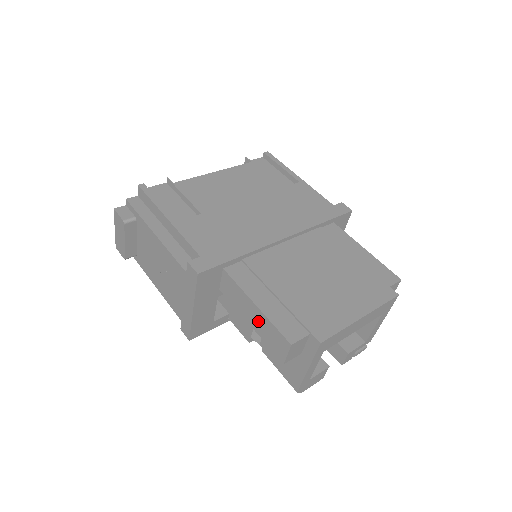
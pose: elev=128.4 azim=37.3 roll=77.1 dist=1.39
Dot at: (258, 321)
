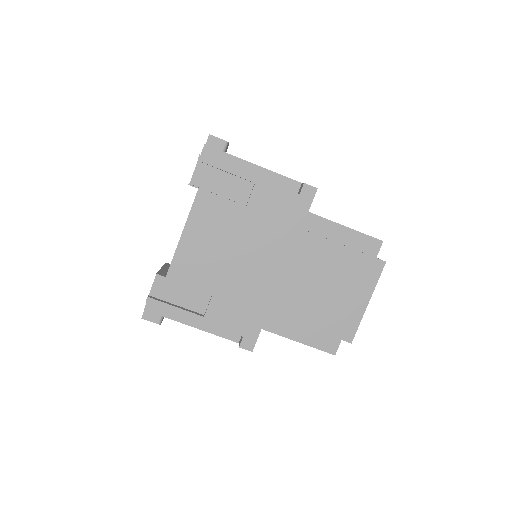
Dot at: occluded
